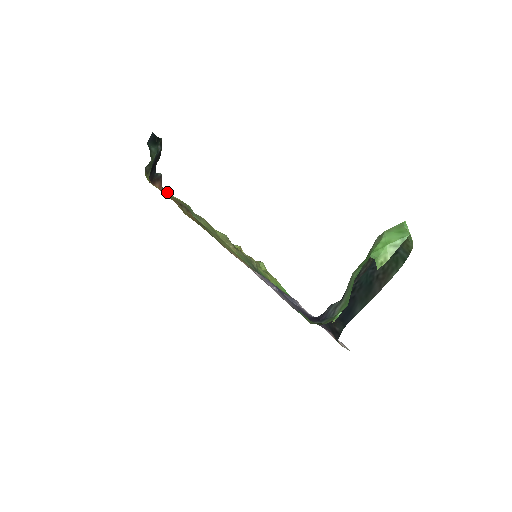
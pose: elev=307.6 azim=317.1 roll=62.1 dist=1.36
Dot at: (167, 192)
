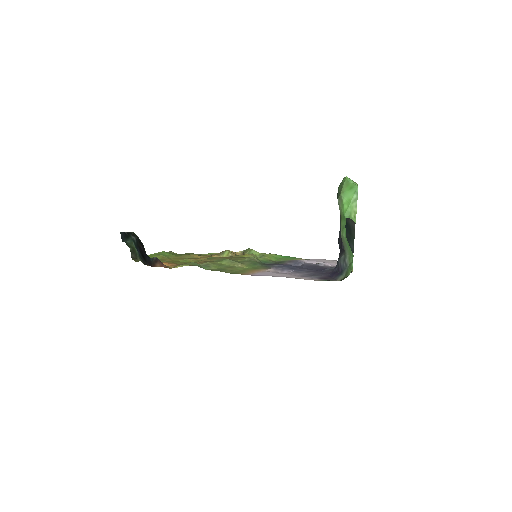
Dot at: occluded
